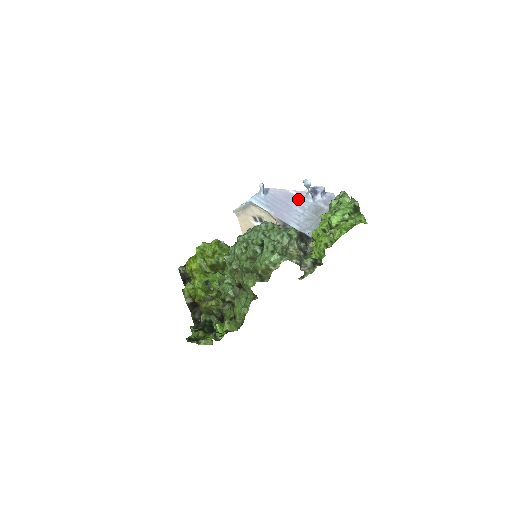
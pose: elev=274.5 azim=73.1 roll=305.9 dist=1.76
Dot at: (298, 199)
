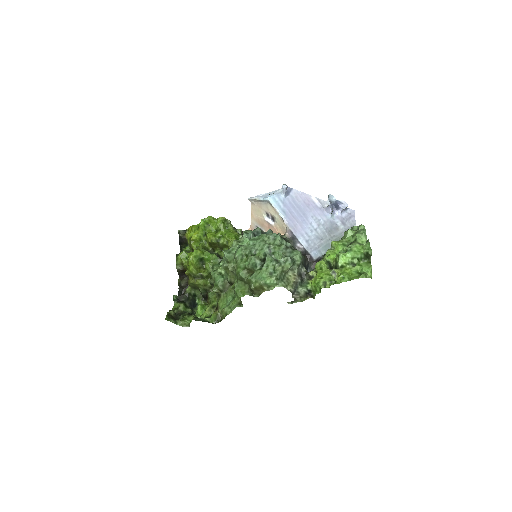
Dot at: (317, 210)
